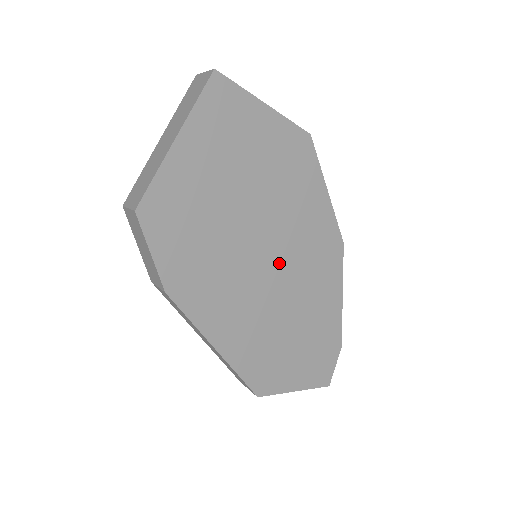
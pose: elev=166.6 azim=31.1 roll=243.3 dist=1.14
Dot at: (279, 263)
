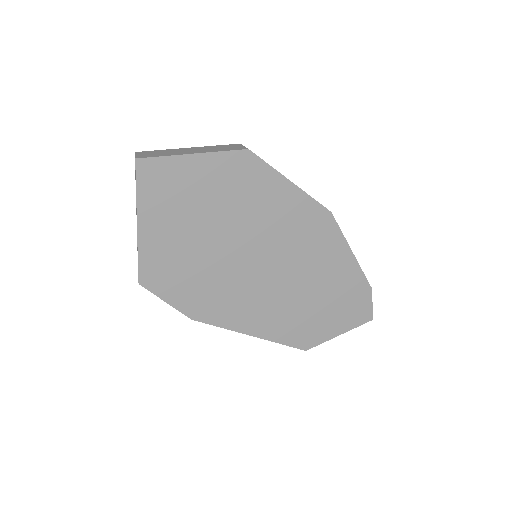
Dot at: (274, 258)
